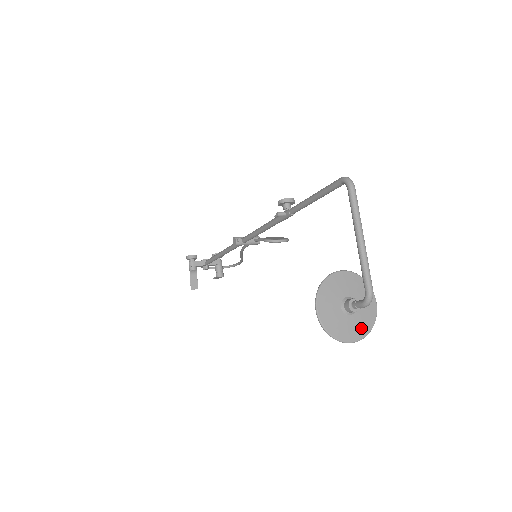
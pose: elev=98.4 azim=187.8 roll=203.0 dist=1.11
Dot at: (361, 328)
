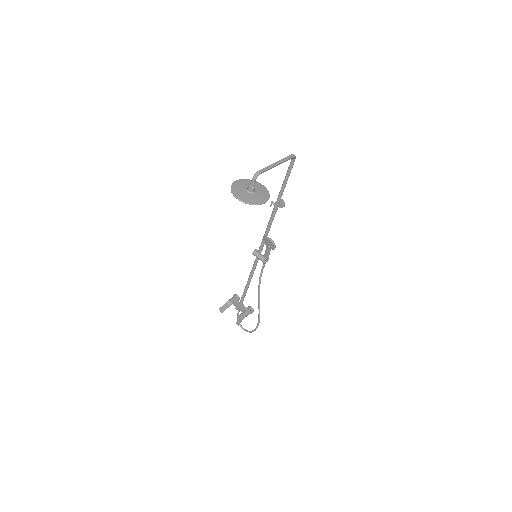
Dot at: (247, 199)
